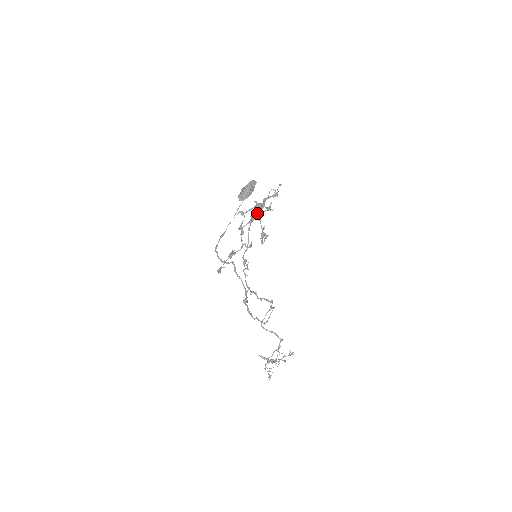
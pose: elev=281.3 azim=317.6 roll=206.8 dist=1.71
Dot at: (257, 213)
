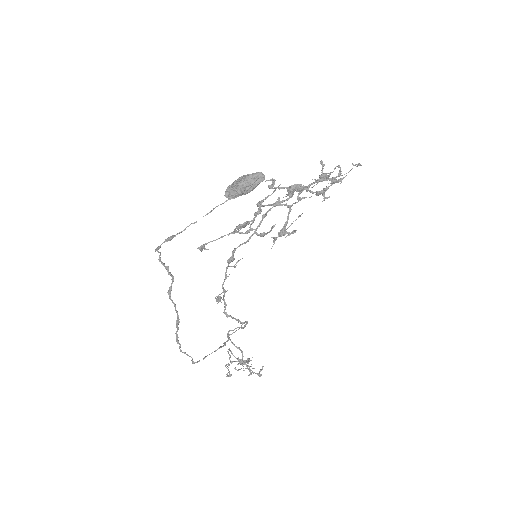
Dot at: (289, 198)
